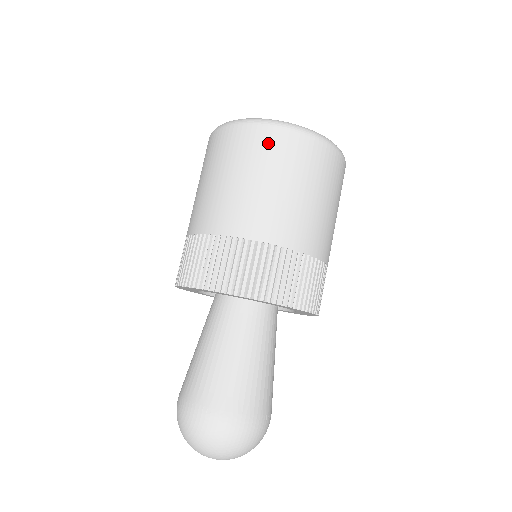
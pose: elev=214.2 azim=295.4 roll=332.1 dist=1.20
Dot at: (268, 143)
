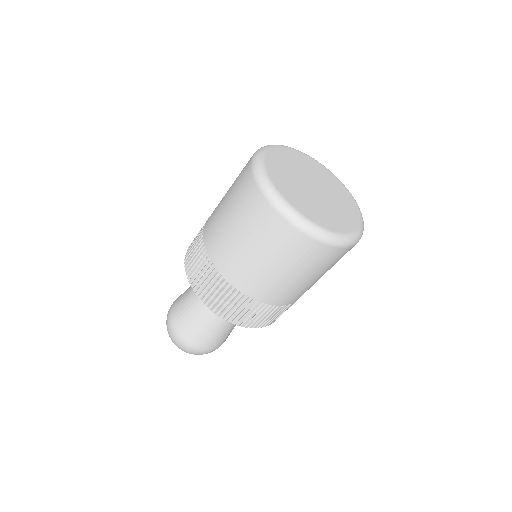
Dot at: (281, 235)
